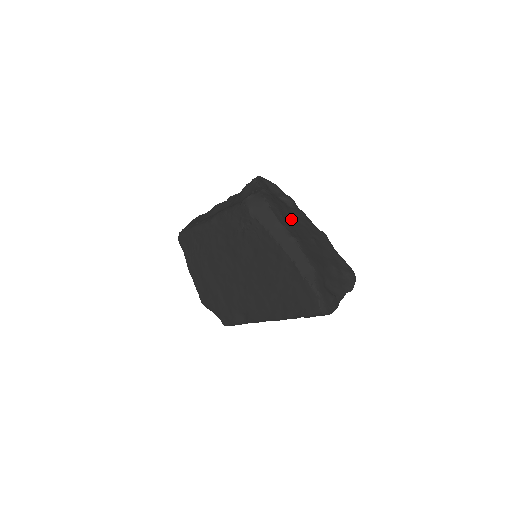
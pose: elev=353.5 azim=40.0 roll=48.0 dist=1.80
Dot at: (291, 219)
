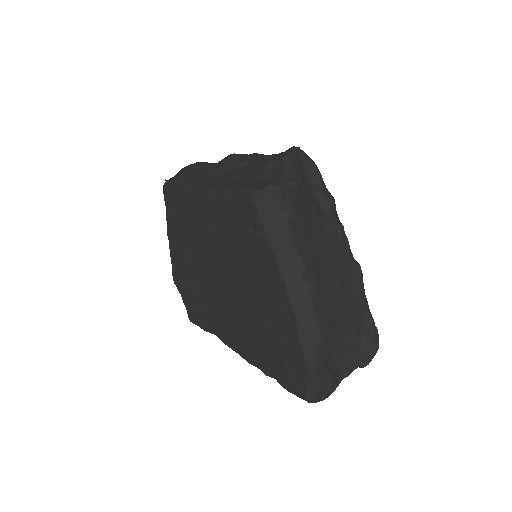
Dot at: (317, 240)
